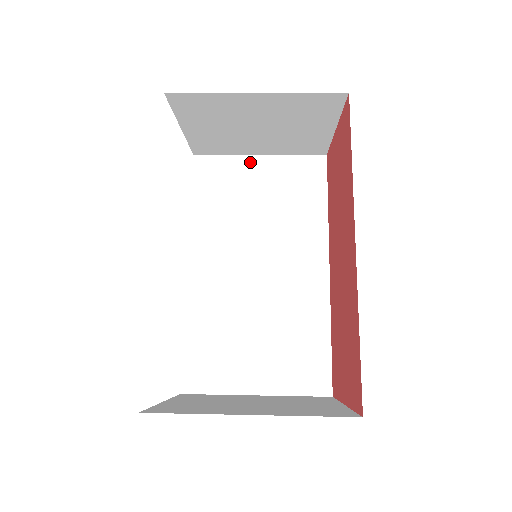
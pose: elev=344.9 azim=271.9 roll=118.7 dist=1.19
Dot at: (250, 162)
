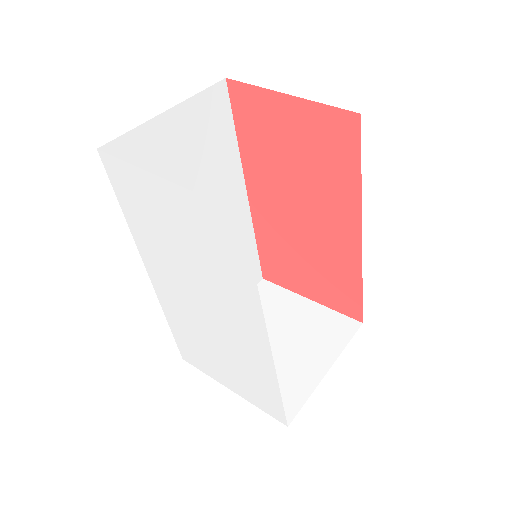
Dot at: (162, 125)
